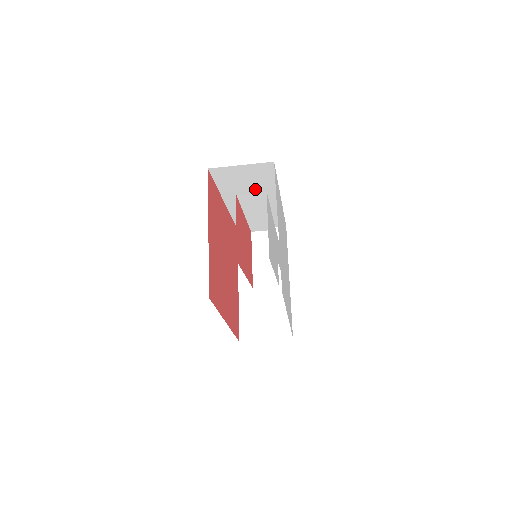
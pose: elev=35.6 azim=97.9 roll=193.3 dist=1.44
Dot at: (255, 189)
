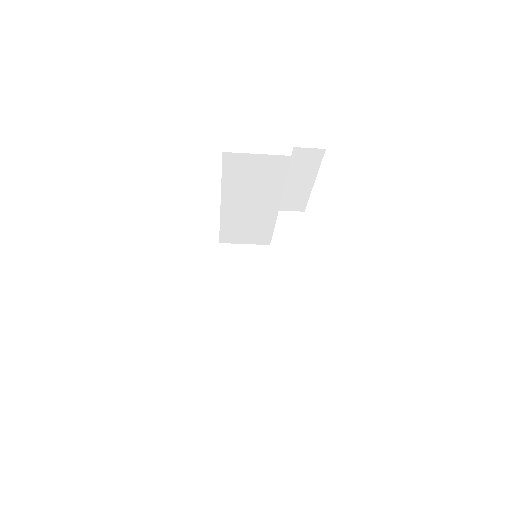
Dot at: (259, 189)
